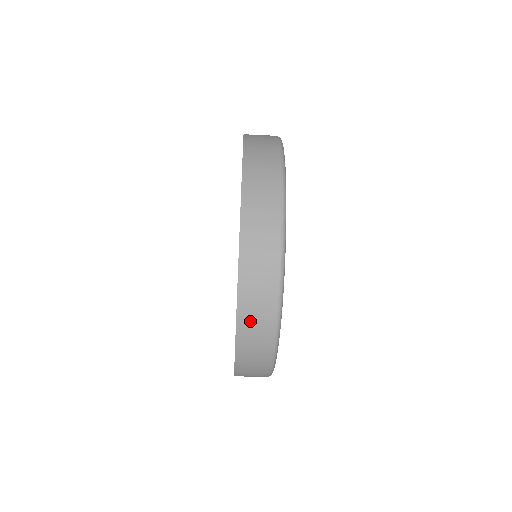
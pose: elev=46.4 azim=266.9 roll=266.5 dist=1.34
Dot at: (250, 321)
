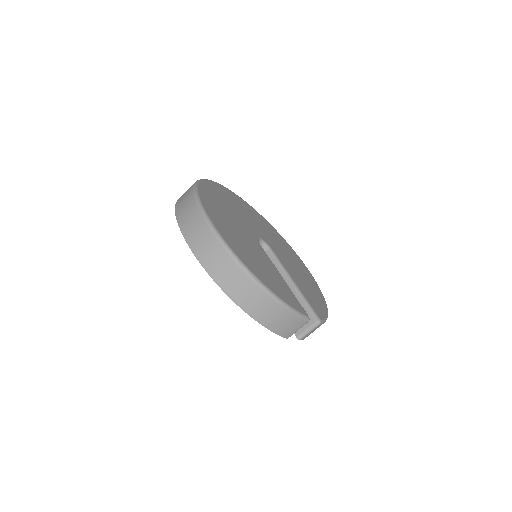
Dot at: (182, 210)
